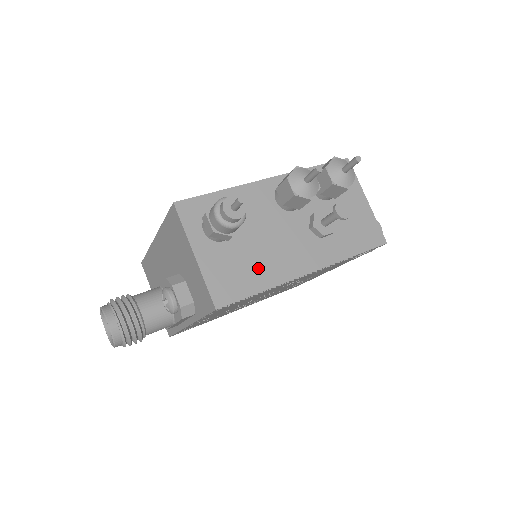
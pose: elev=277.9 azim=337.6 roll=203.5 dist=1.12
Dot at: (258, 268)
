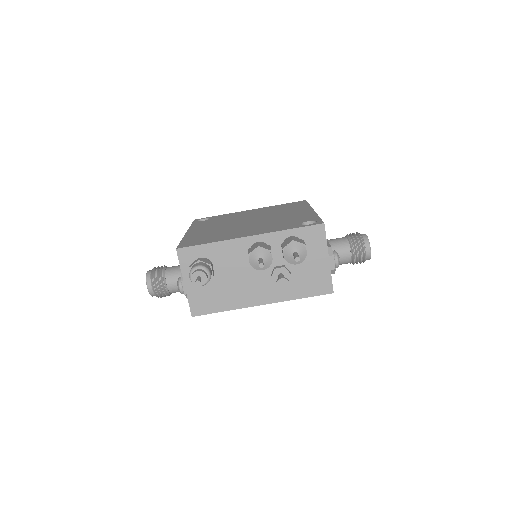
Dot at: (225, 297)
